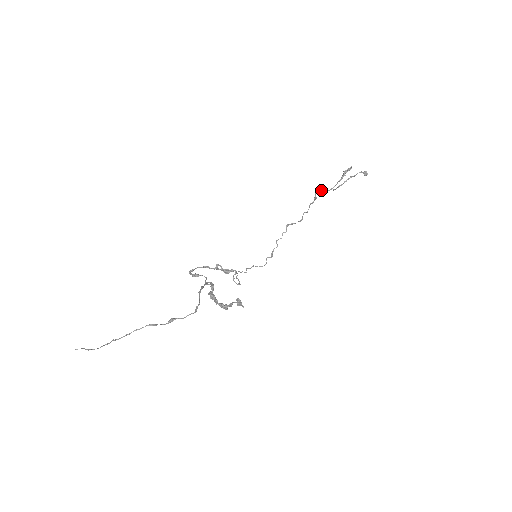
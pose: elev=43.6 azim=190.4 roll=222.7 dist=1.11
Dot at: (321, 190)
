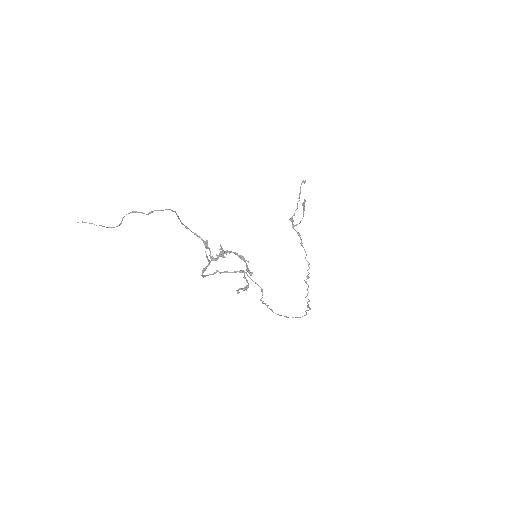
Dot at: occluded
